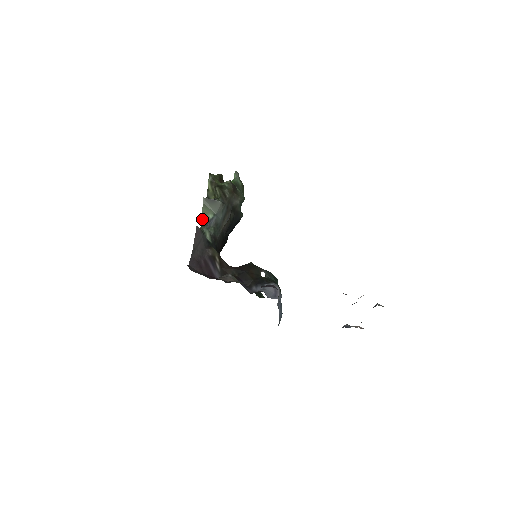
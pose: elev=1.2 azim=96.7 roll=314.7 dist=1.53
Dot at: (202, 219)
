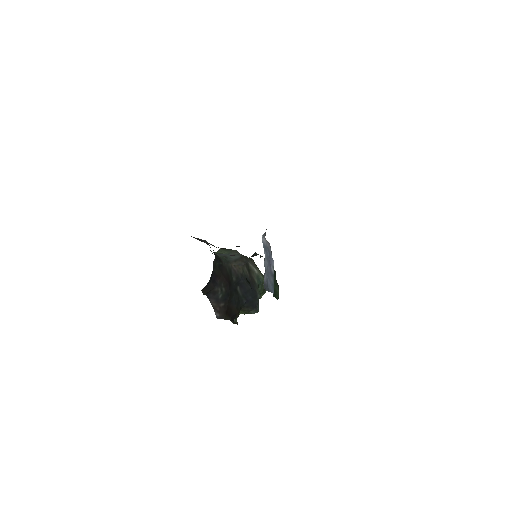
Dot at: occluded
